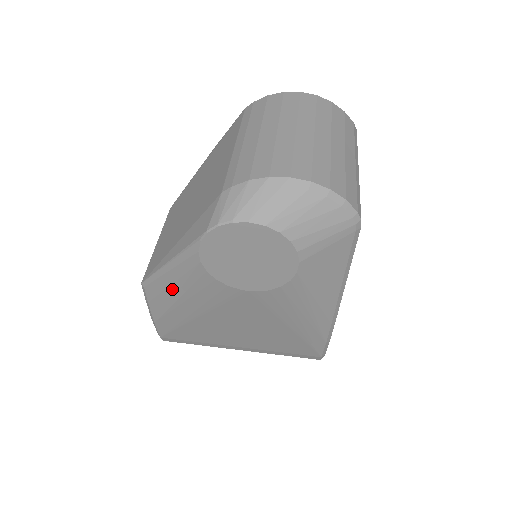
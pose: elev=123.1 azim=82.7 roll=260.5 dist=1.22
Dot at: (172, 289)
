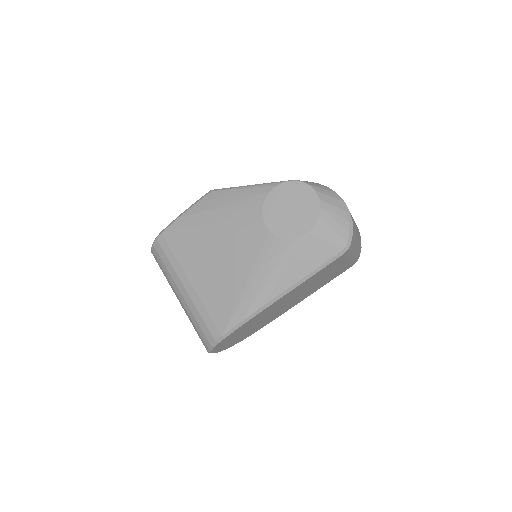
Dot at: (228, 200)
